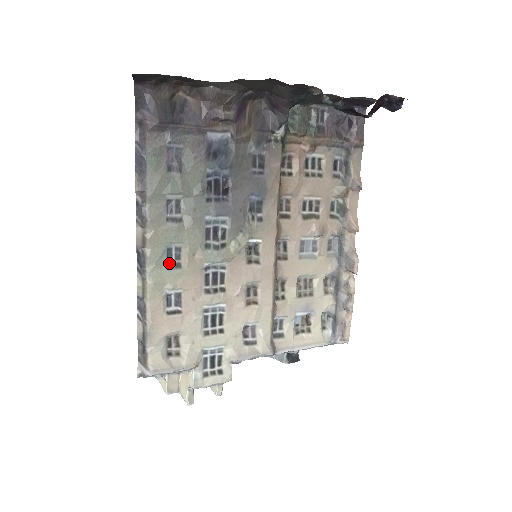
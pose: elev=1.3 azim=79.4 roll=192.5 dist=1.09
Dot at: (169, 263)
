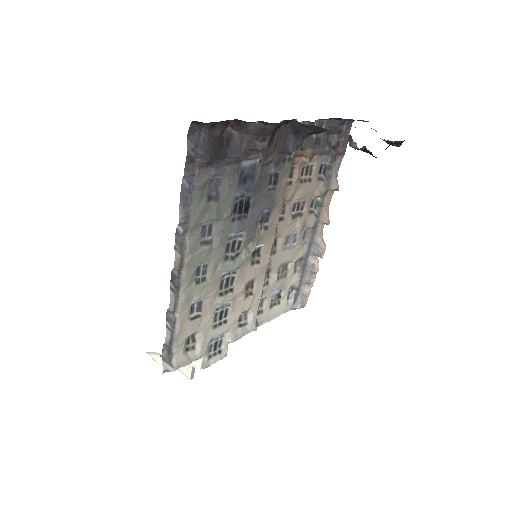
Dot at: (197, 279)
